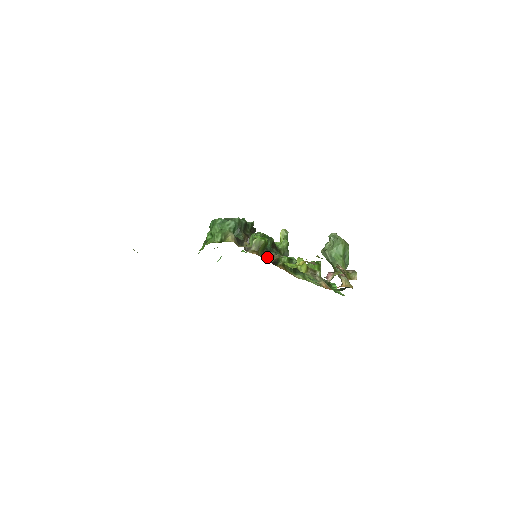
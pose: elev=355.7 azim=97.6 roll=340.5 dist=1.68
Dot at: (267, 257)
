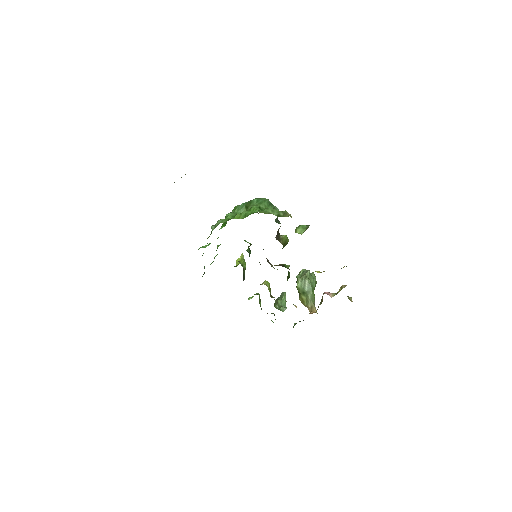
Dot at: (268, 261)
